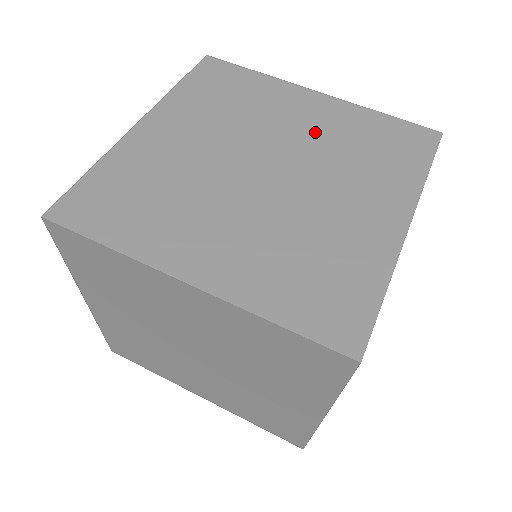
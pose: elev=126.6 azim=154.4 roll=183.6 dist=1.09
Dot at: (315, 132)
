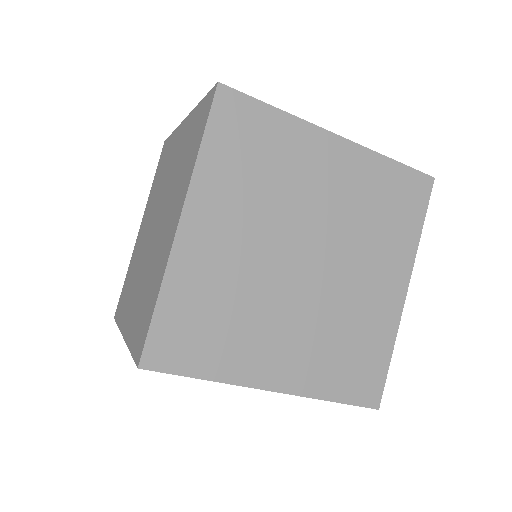
Dot at: (340, 200)
